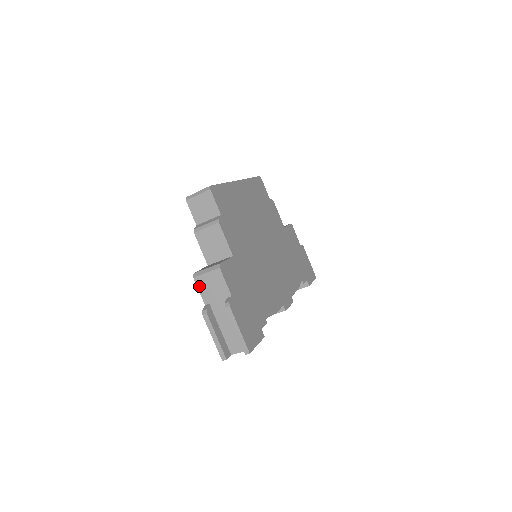
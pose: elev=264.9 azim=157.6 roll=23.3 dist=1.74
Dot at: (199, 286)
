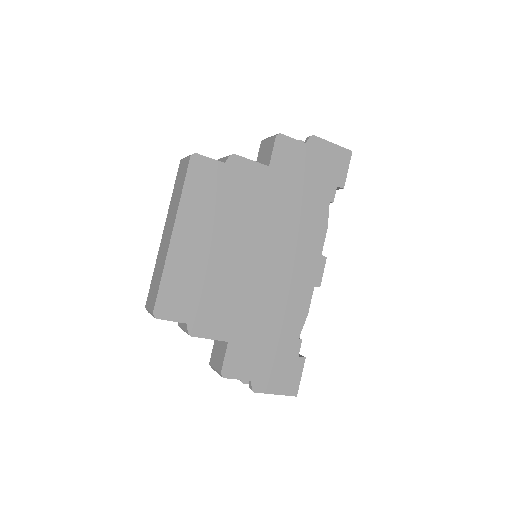
Dot at: occluded
